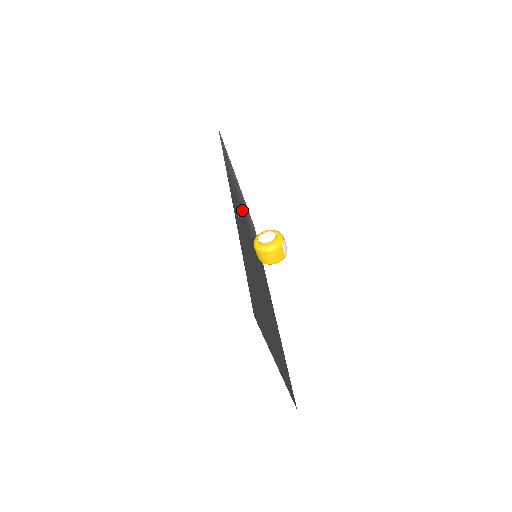
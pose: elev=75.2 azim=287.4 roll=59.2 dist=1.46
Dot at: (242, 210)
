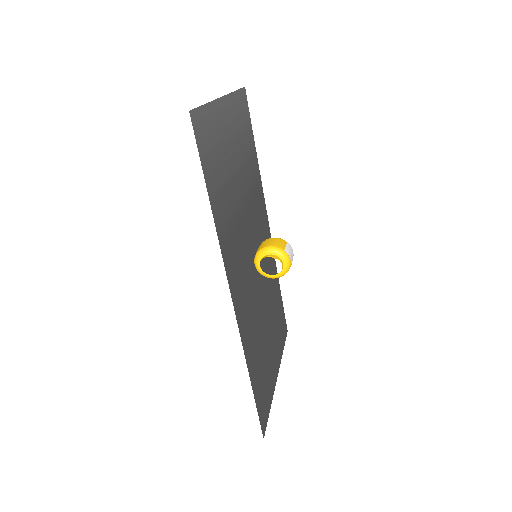
Dot at: (236, 200)
